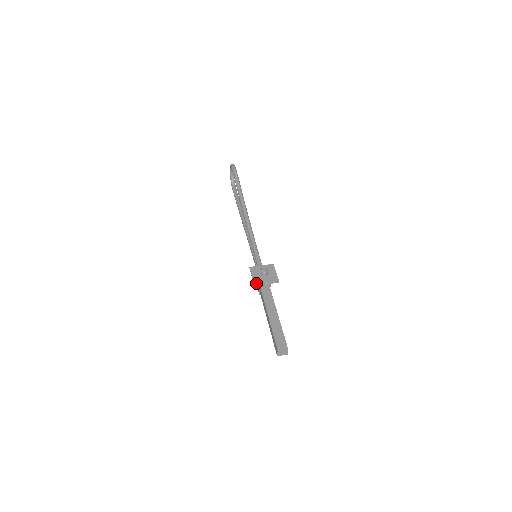
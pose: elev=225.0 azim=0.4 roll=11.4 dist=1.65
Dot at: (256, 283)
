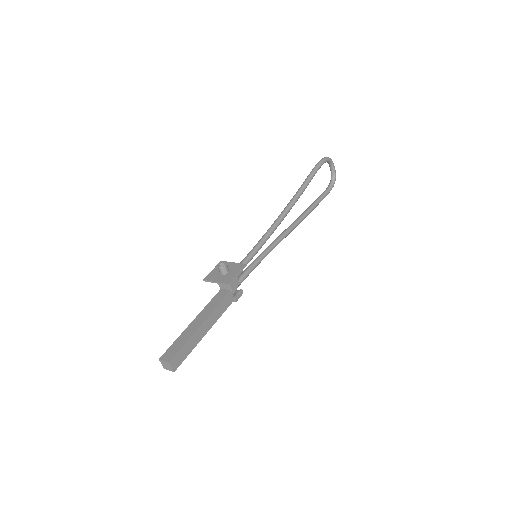
Dot at: (207, 278)
